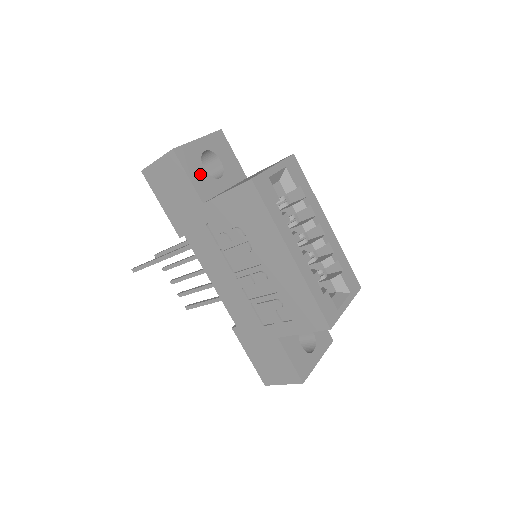
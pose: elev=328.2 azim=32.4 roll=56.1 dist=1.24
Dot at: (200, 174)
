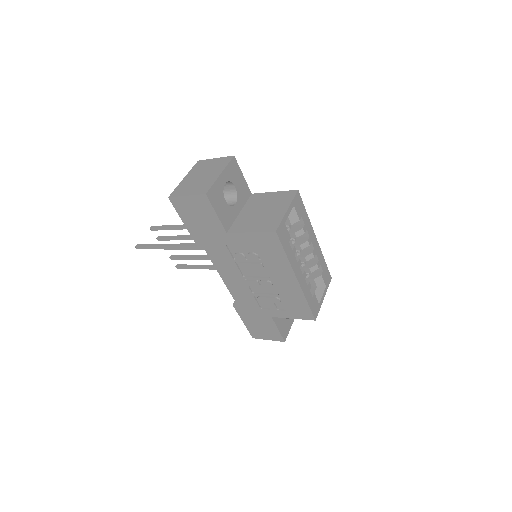
Dot at: (223, 207)
